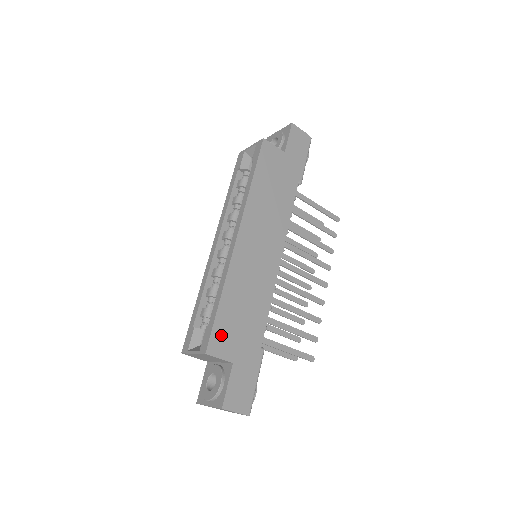
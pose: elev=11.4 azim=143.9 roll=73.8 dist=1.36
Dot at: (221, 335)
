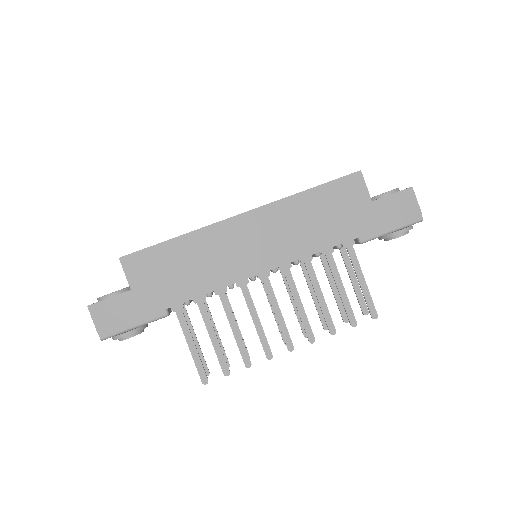
Dot at: (145, 261)
